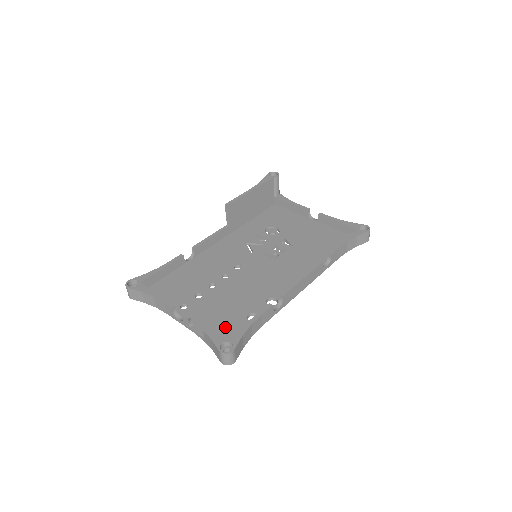
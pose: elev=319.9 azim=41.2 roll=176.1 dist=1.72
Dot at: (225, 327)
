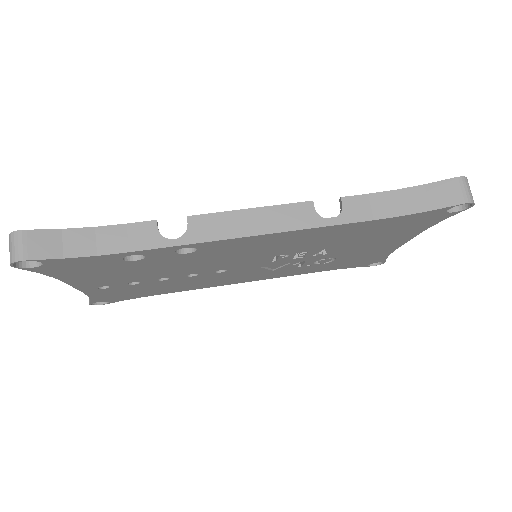
Dot at: occluded
